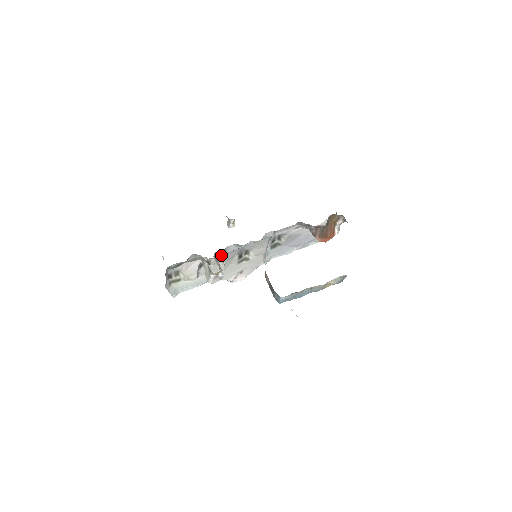
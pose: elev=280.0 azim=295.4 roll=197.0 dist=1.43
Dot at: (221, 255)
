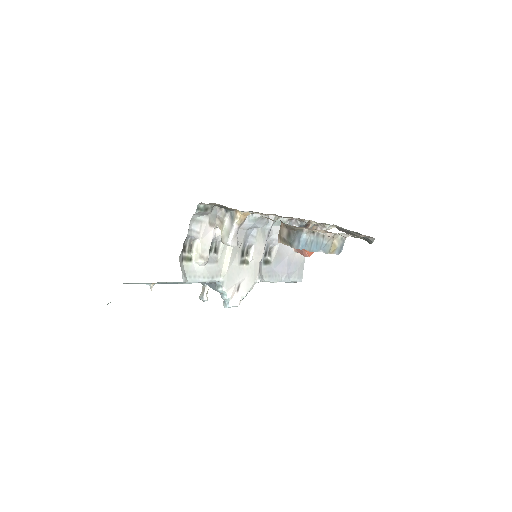
Dot at: occluded
